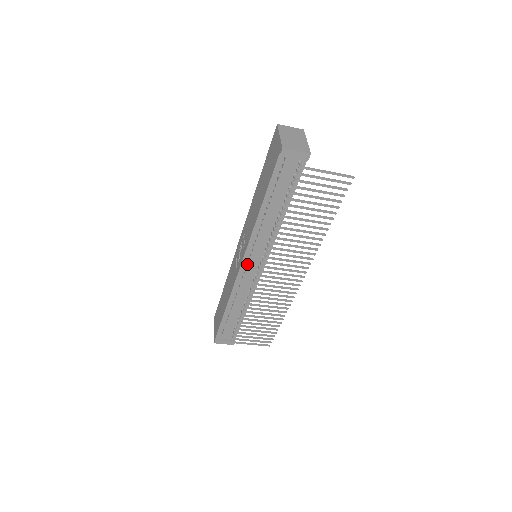
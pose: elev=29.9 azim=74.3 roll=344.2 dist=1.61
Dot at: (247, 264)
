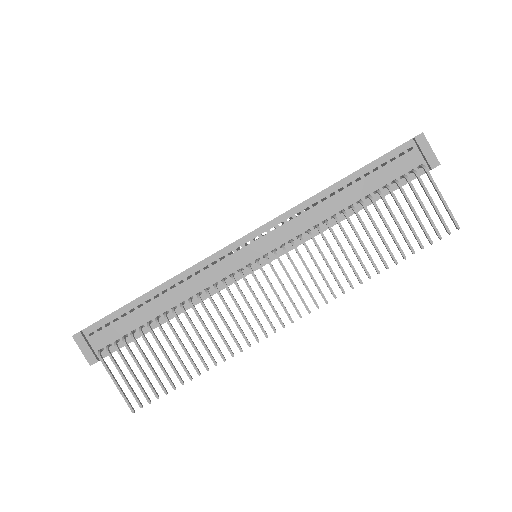
Dot at: occluded
